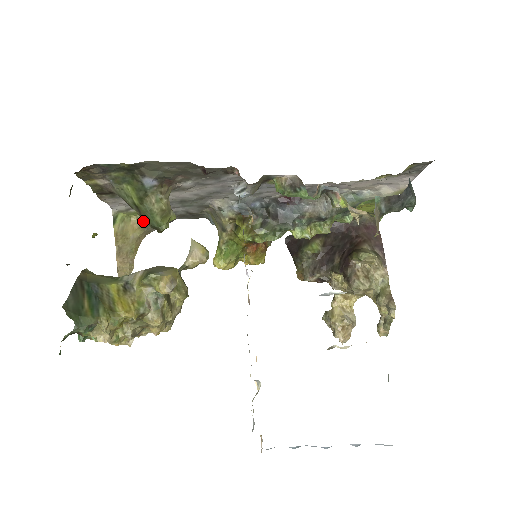
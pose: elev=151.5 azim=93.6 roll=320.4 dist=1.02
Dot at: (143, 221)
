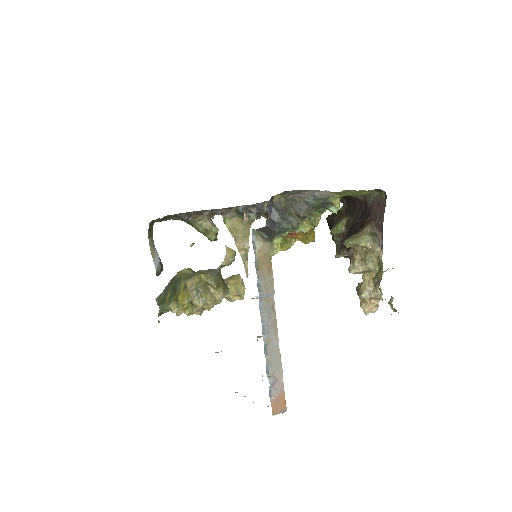
Dot at: occluded
